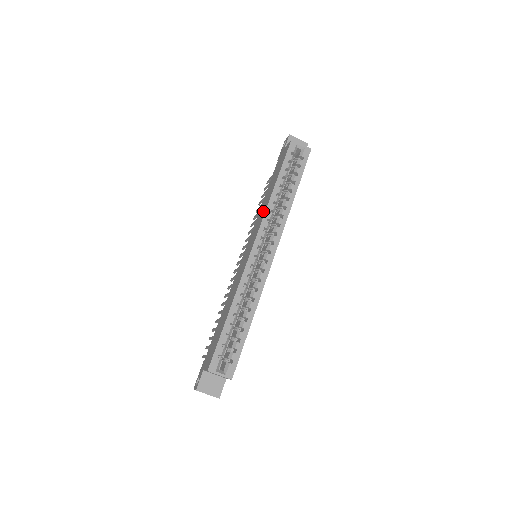
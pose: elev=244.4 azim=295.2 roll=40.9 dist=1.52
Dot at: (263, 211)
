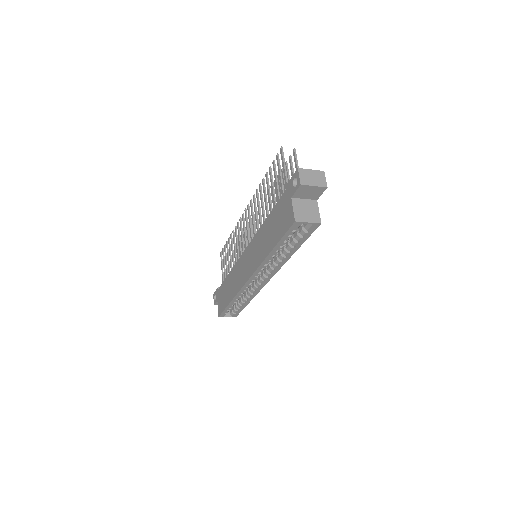
Dot at: (259, 255)
